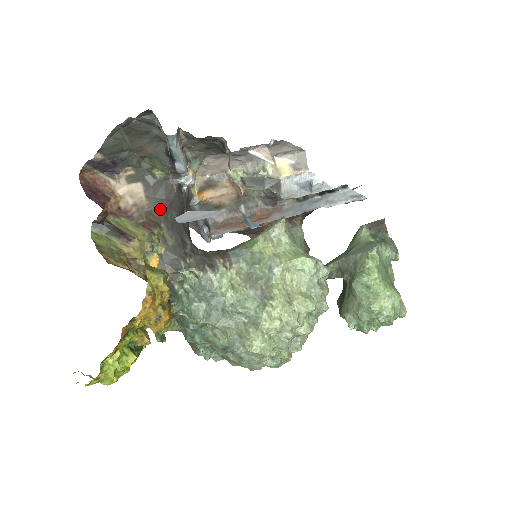
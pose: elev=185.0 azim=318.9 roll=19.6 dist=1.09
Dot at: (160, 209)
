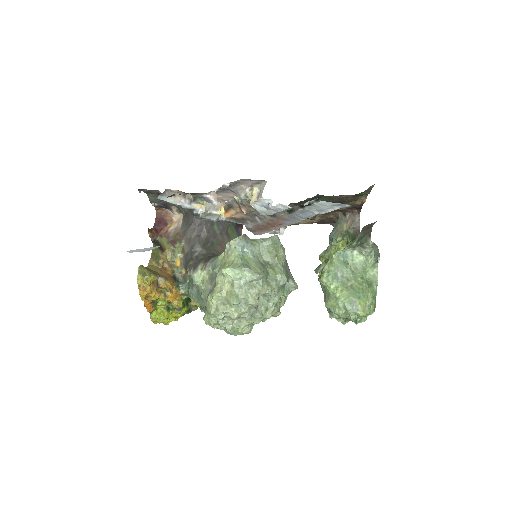
Dot at: (185, 231)
